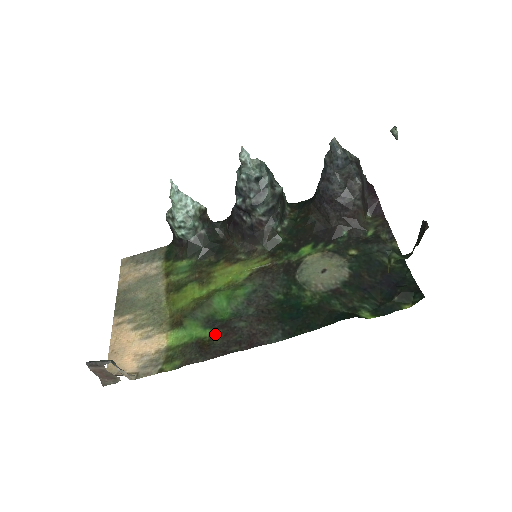
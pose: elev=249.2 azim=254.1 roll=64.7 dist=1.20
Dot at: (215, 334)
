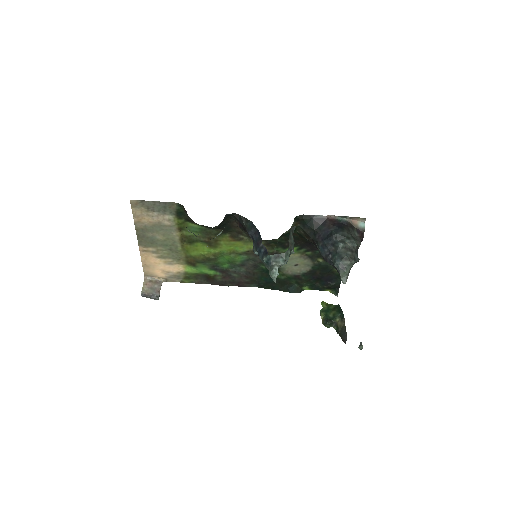
Dot at: (217, 275)
